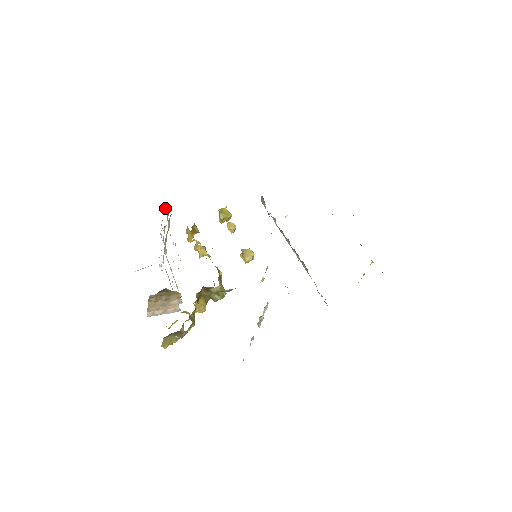
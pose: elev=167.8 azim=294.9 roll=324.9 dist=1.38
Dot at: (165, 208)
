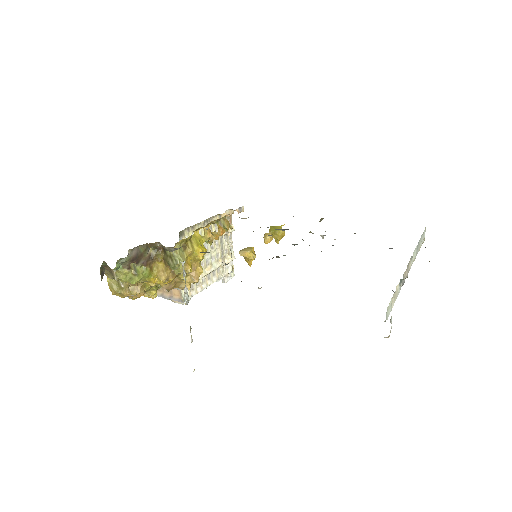
Dot at: occluded
